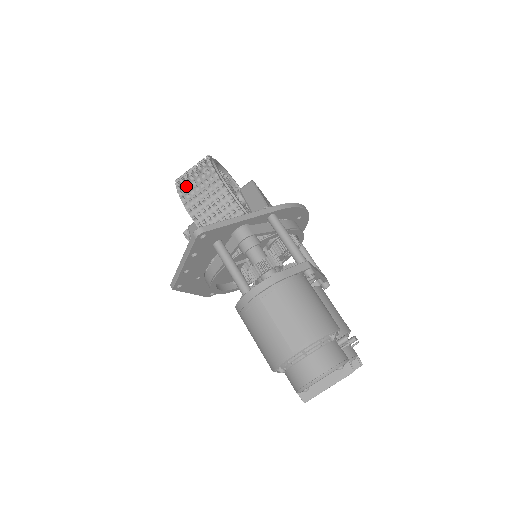
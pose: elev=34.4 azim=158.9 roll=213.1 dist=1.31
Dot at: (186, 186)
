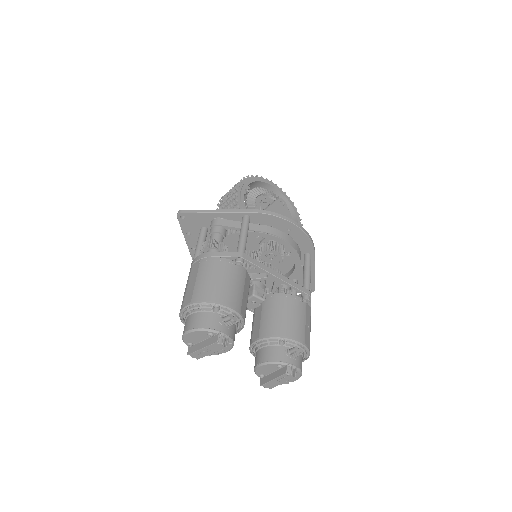
Dot at: occluded
